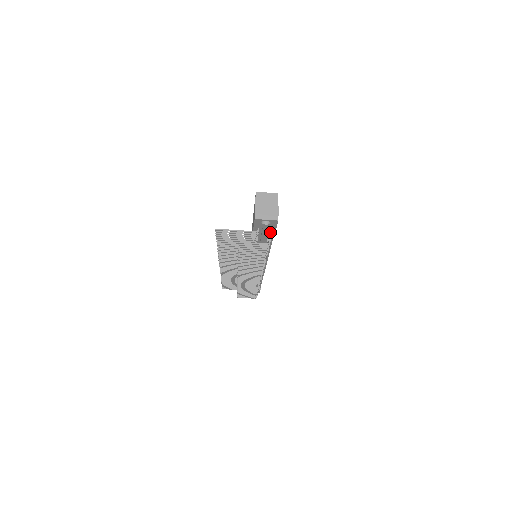
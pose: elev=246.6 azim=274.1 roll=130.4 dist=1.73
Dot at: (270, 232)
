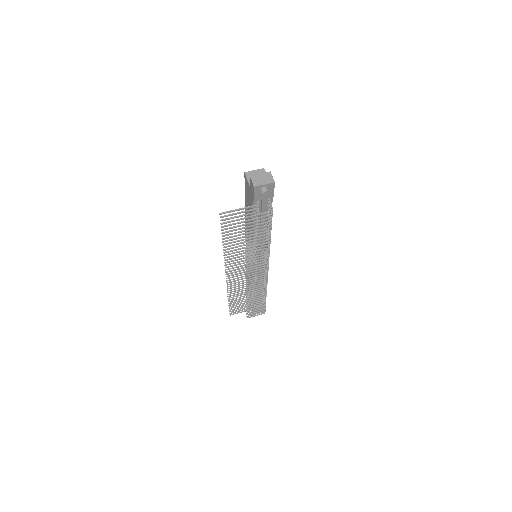
Dot at: (269, 201)
